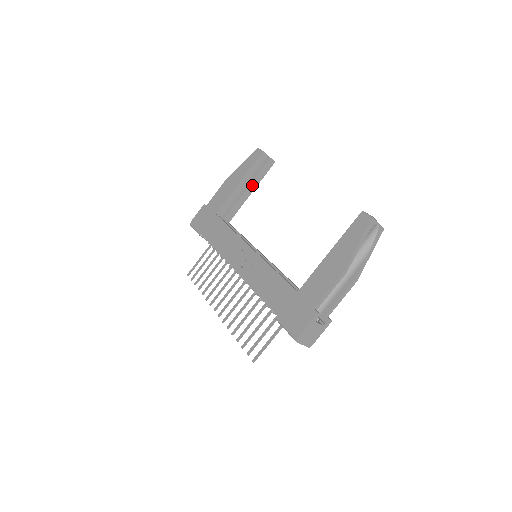
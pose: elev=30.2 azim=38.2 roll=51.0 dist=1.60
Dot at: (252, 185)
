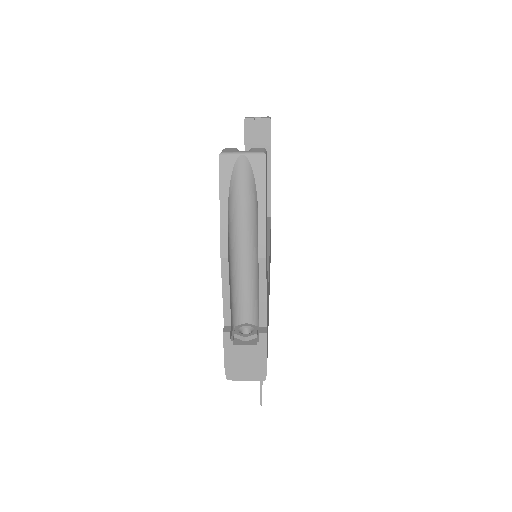
Dot at: occluded
